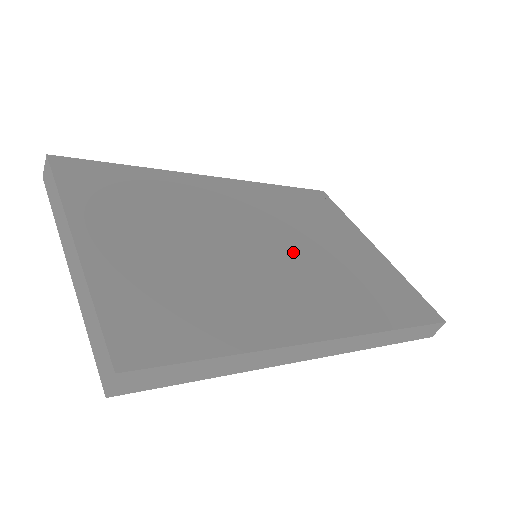
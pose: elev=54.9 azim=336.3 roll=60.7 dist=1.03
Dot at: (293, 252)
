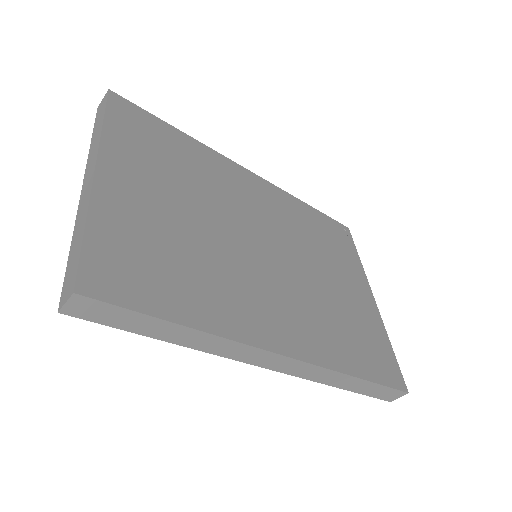
Dot at: (291, 267)
